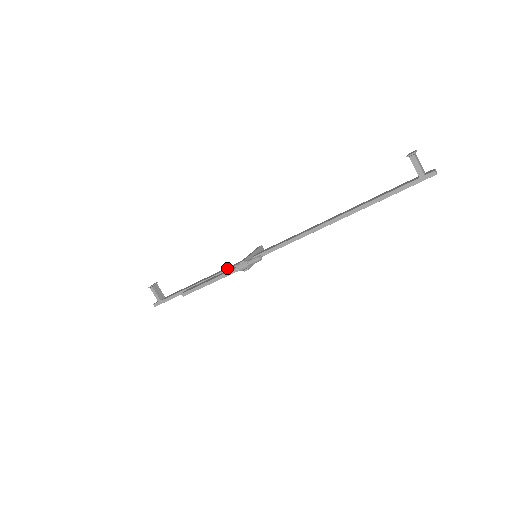
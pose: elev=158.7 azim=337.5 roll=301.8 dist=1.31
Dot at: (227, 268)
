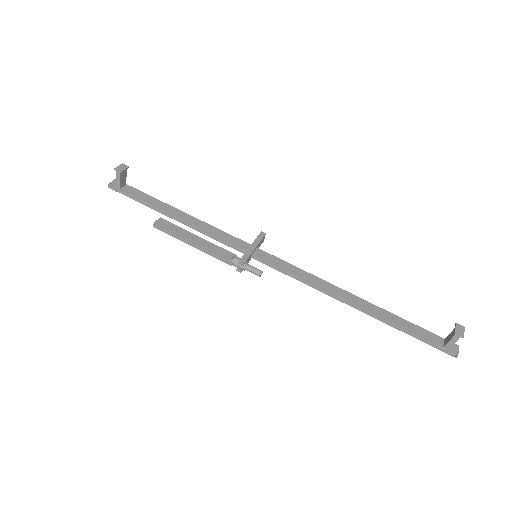
Dot at: (218, 234)
